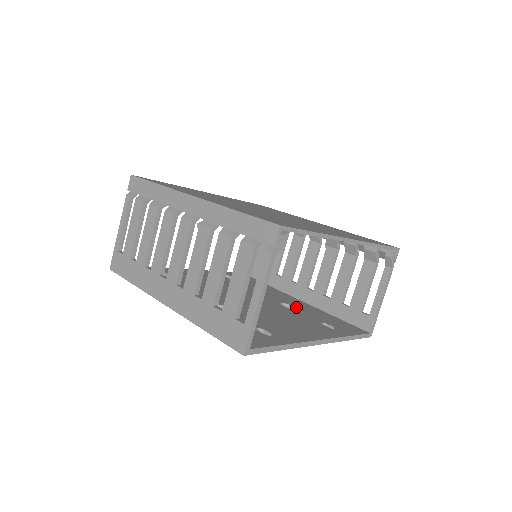
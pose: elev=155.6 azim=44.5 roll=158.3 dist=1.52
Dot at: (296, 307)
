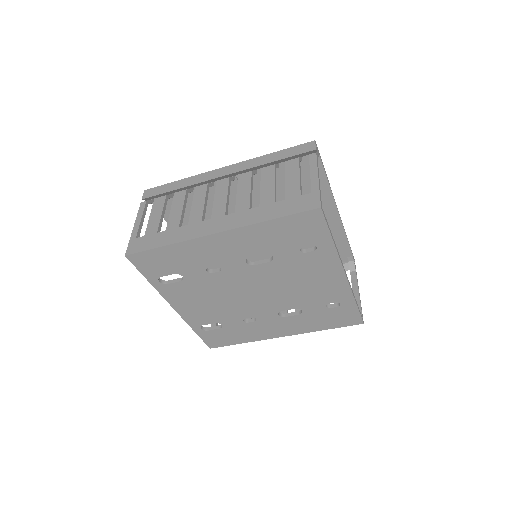
Dot at: (292, 313)
